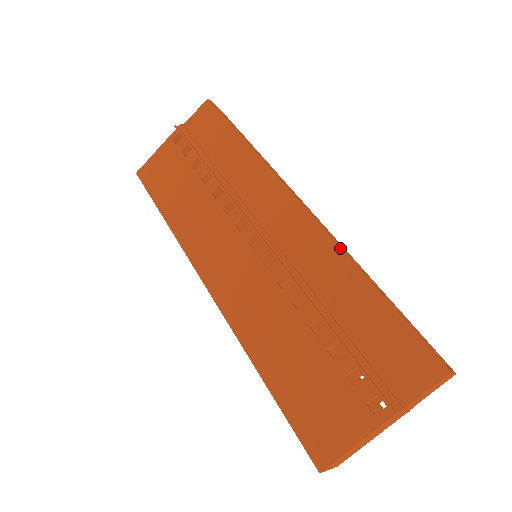
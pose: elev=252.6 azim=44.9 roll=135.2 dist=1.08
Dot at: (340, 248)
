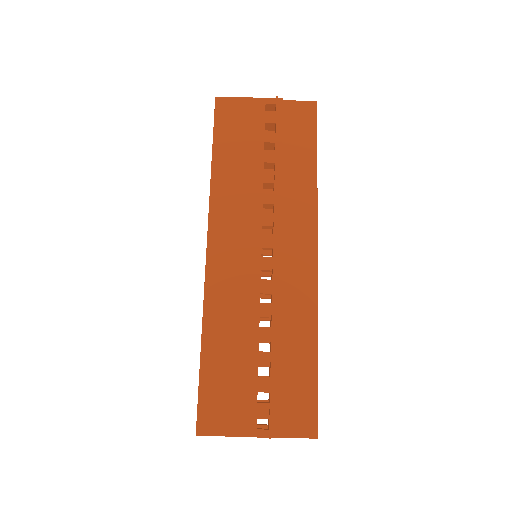
Dot at: (317, 311)
